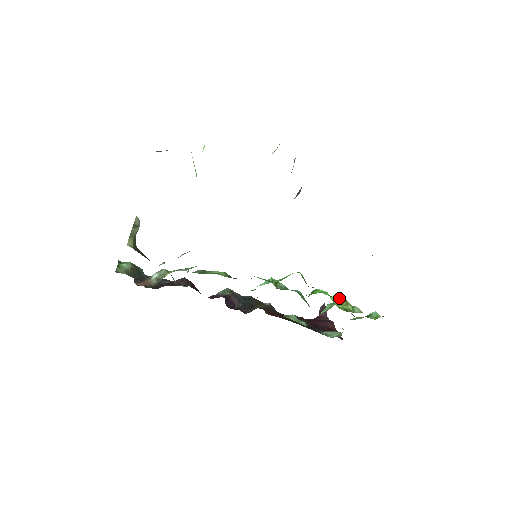
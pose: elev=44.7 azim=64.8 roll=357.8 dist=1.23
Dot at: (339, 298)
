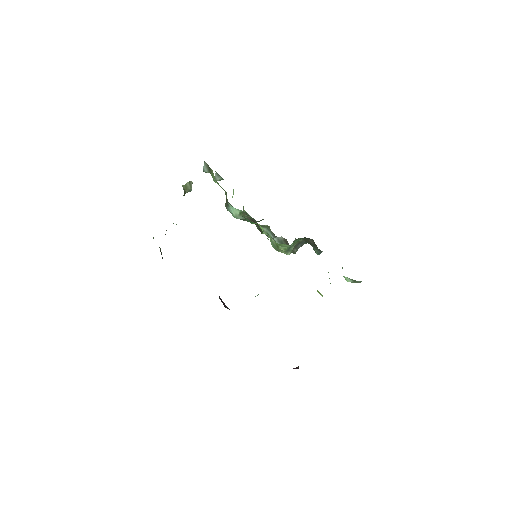
Dot at: occluded
